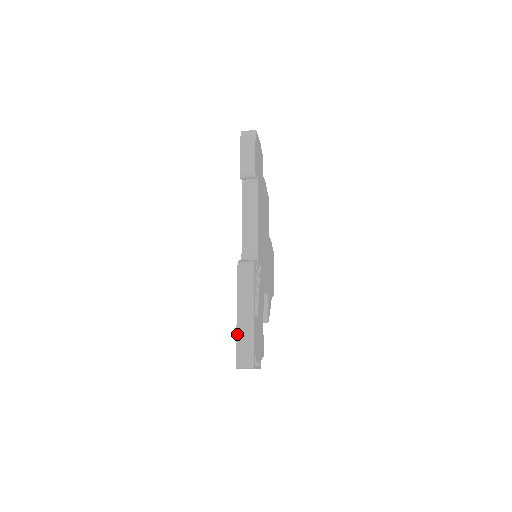
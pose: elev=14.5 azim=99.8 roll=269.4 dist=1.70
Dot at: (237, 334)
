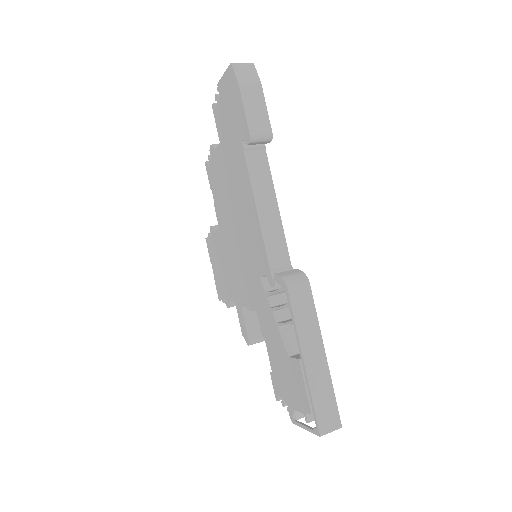
Dot at: (310, 388)
